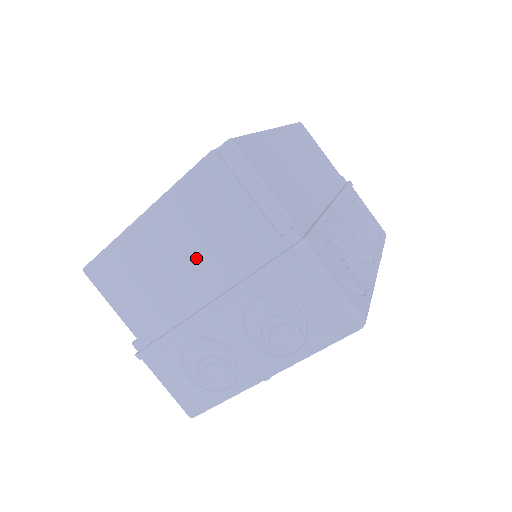
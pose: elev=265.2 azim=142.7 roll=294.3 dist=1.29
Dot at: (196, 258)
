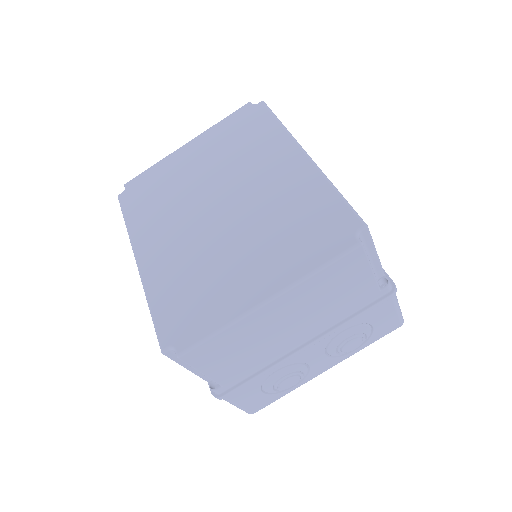
Dot at: (309, 318)
